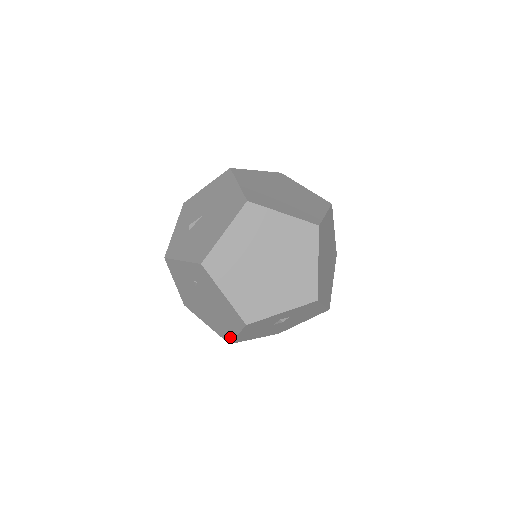
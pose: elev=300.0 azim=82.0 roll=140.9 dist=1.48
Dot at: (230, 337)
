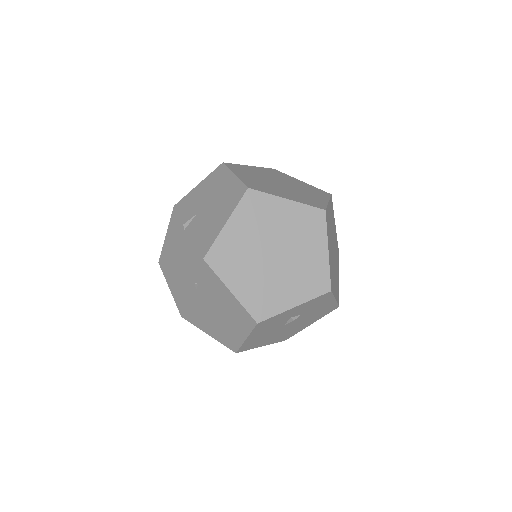
Dot at: (237, 344)
